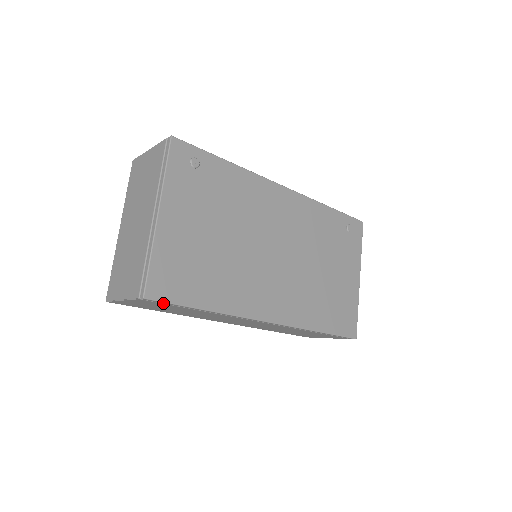
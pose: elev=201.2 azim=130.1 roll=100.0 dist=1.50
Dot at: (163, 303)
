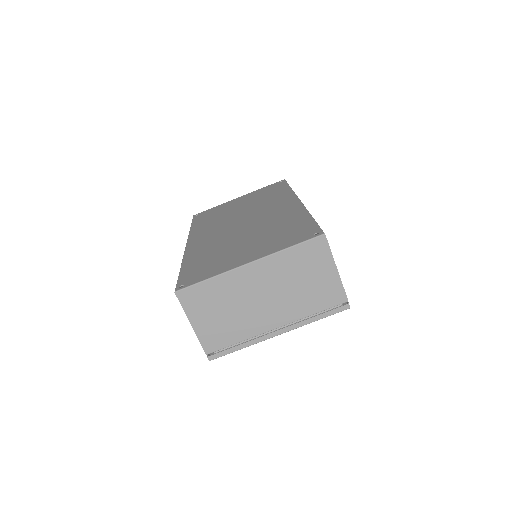
Dot at: occluded
